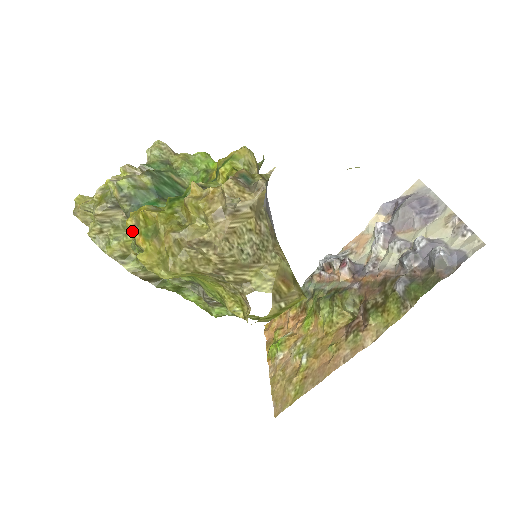
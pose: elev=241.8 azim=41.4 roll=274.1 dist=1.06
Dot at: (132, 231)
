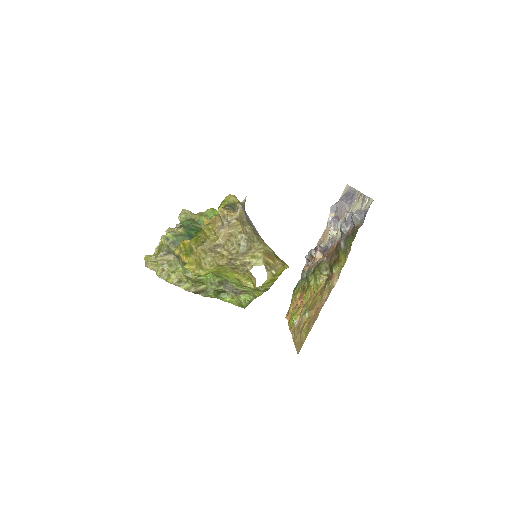
Dot at: (179, 256)
